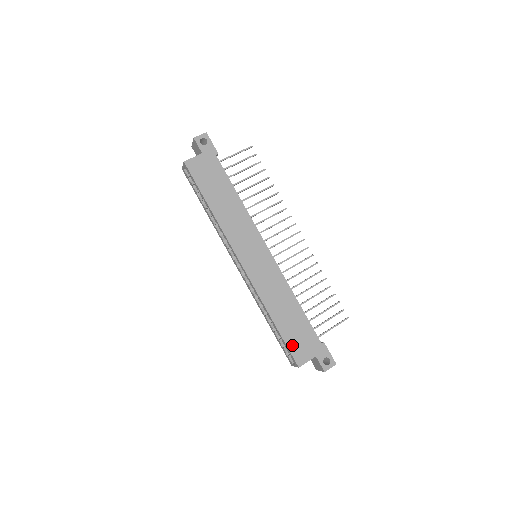
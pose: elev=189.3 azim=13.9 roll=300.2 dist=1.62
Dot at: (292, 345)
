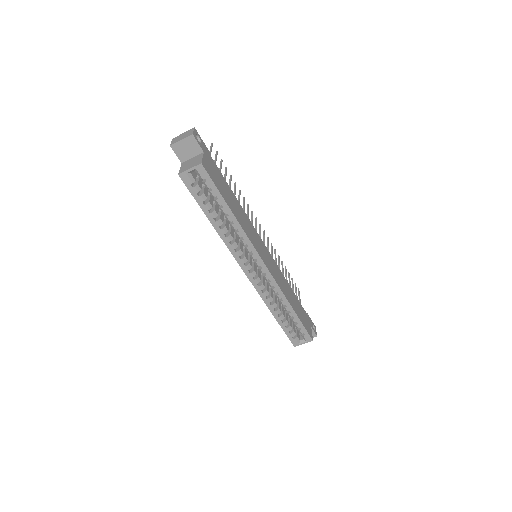
Dot at: (305, 324)
